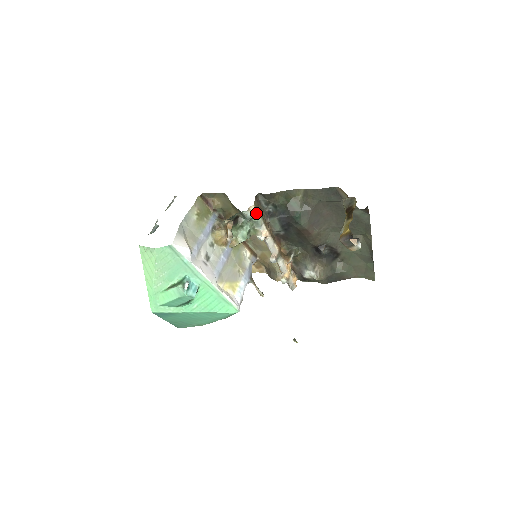
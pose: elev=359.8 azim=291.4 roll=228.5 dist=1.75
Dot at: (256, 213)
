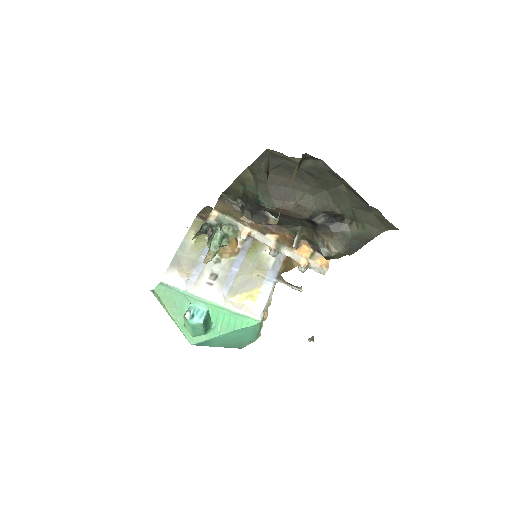
Dot at: (221, 216)
